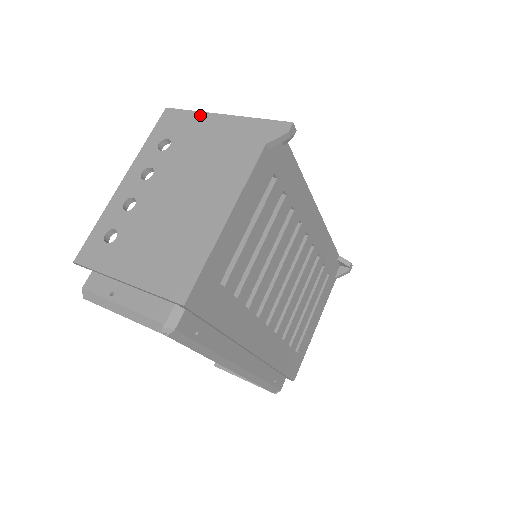
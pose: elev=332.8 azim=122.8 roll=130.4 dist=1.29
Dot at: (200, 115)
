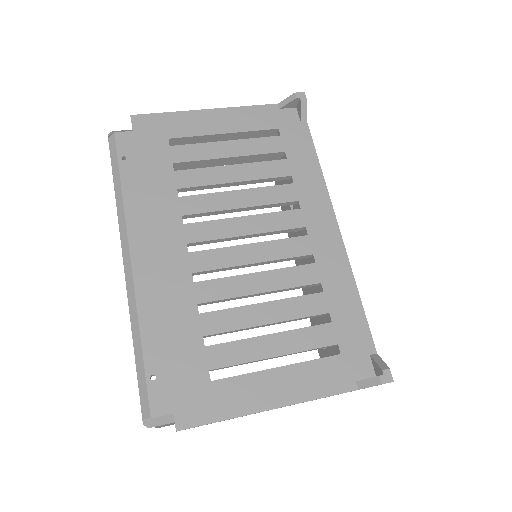
Dot at: occluded
